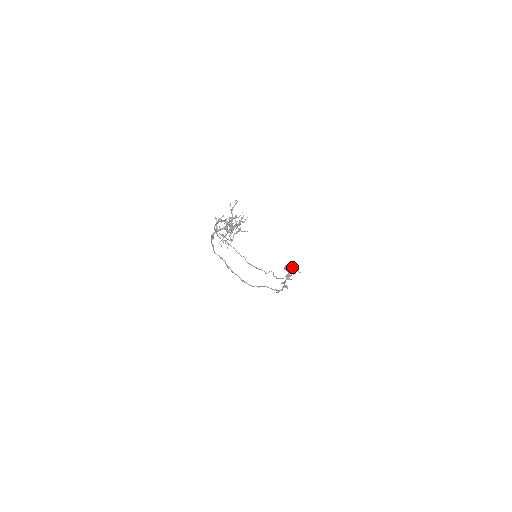
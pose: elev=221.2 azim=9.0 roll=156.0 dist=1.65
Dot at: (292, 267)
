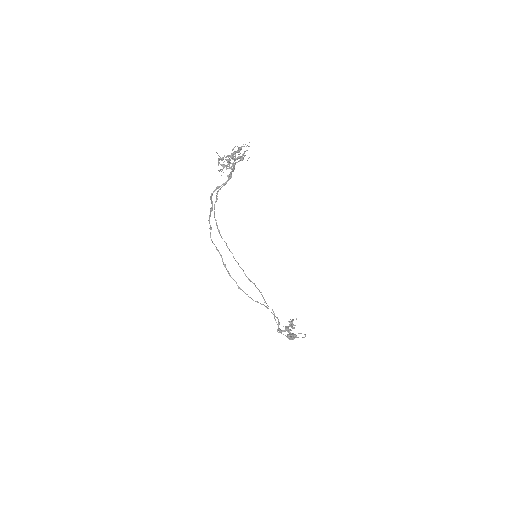
Dot at: (296, 335)
